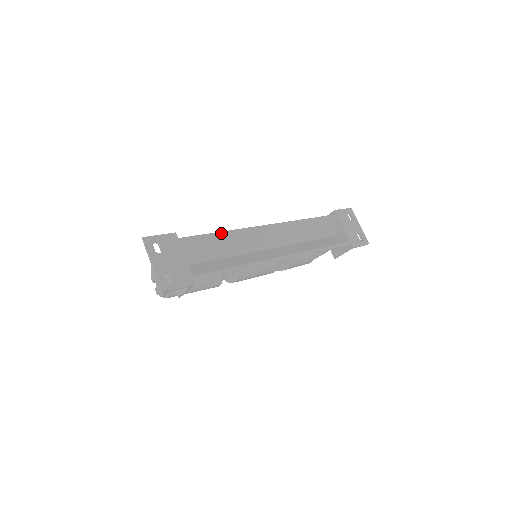
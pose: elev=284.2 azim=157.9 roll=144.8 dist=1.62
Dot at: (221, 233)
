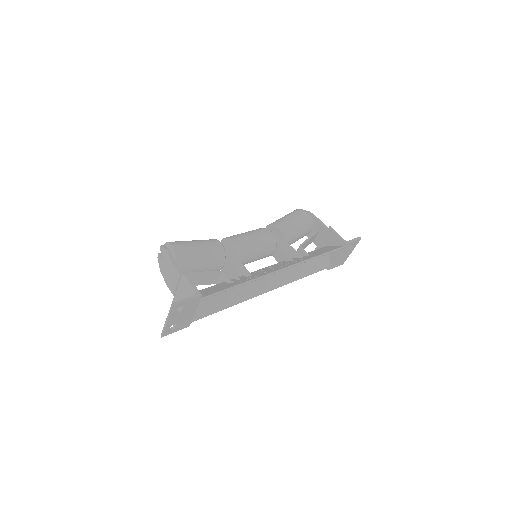
Dot at: occluded
